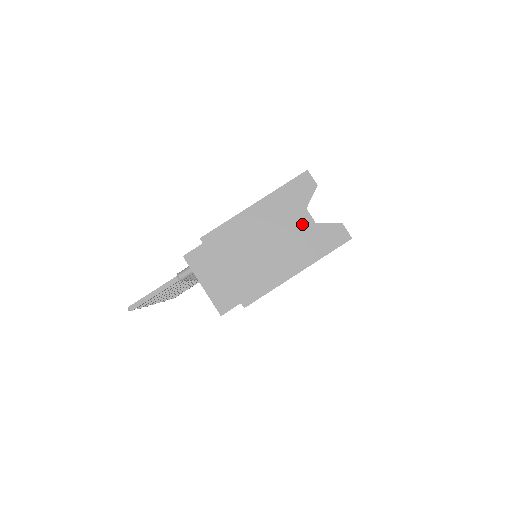
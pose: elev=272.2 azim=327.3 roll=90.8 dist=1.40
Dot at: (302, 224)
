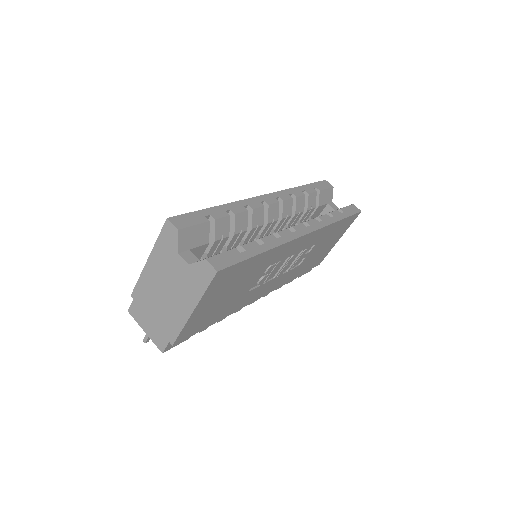
Dot at: (180, 268)
